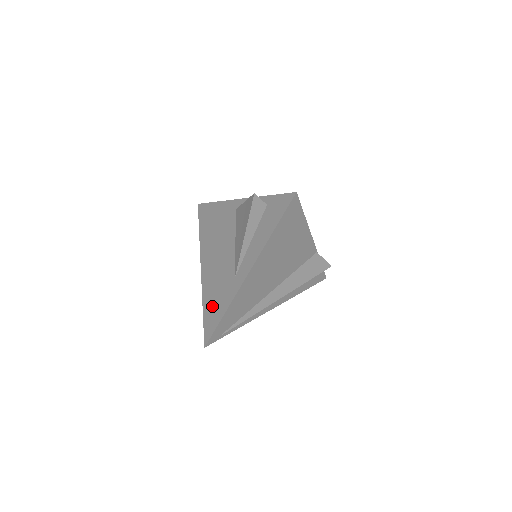
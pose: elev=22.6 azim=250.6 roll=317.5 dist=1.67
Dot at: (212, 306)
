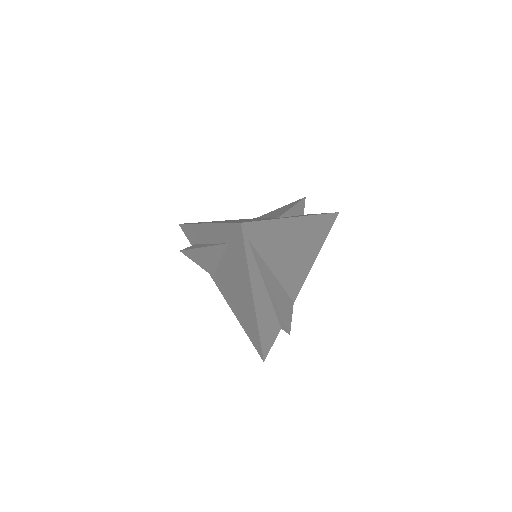
Dot at: occluded
